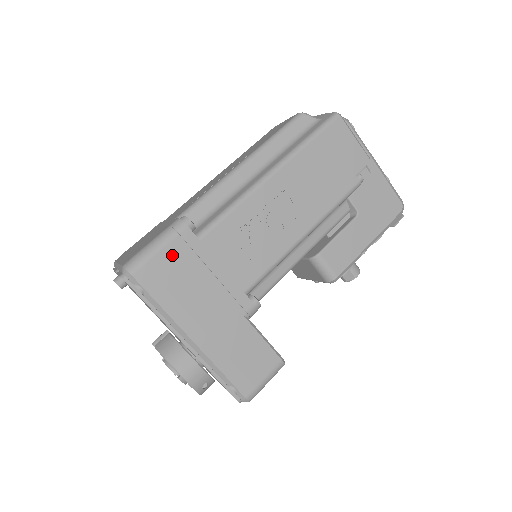
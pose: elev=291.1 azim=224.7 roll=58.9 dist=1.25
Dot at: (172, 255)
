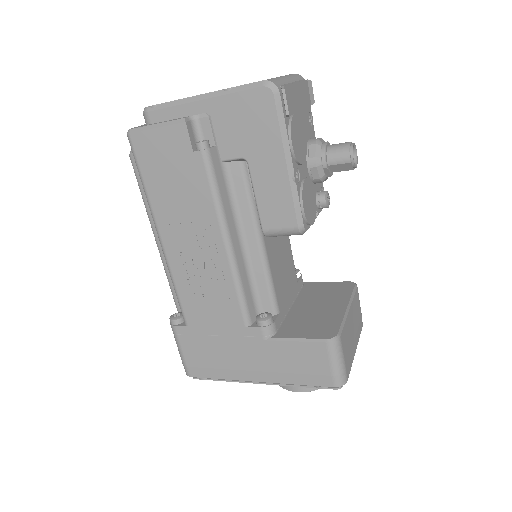
Dot at: (189, 348)
